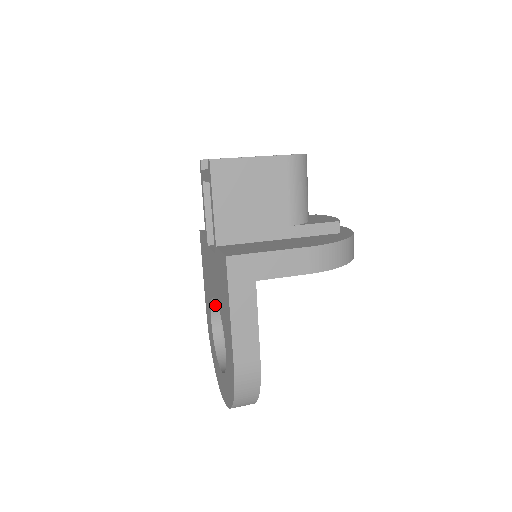
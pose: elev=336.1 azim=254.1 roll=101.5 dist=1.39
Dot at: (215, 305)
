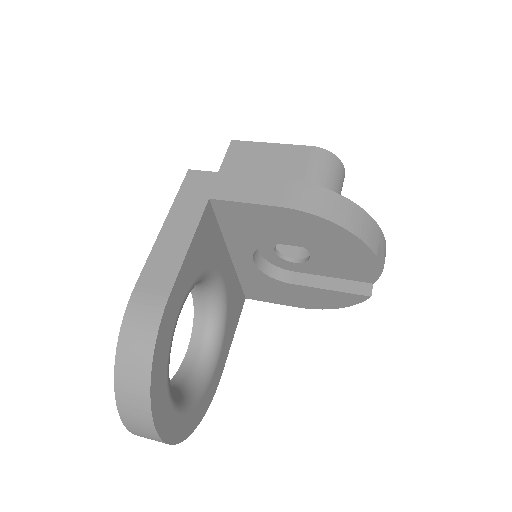
Dot at: (198, 328)
